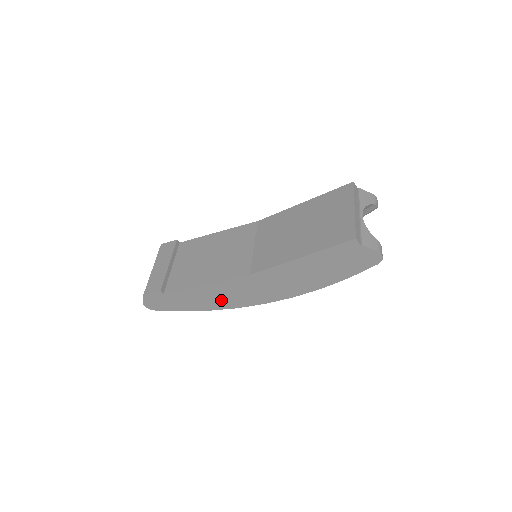
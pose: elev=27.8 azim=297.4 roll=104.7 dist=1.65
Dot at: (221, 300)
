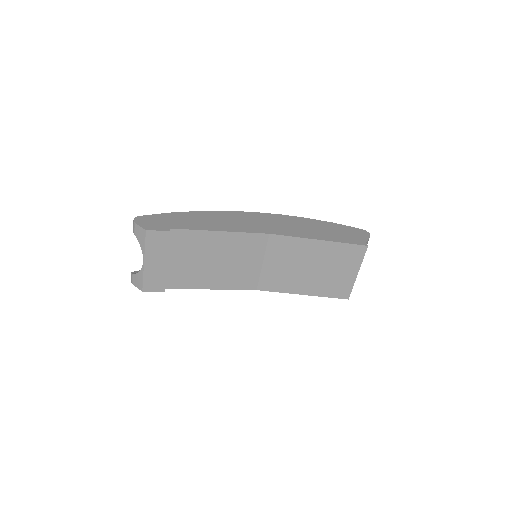
Dot at: occluded
